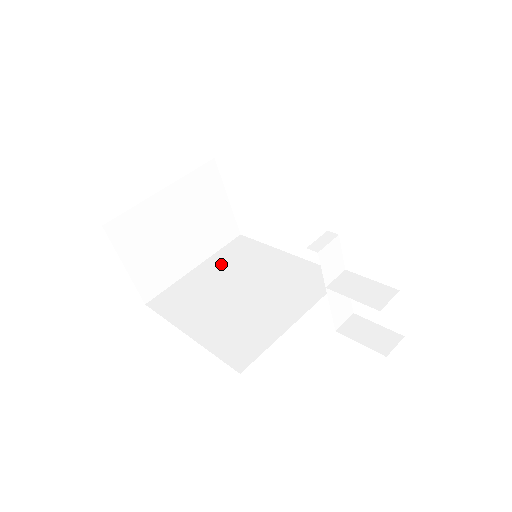
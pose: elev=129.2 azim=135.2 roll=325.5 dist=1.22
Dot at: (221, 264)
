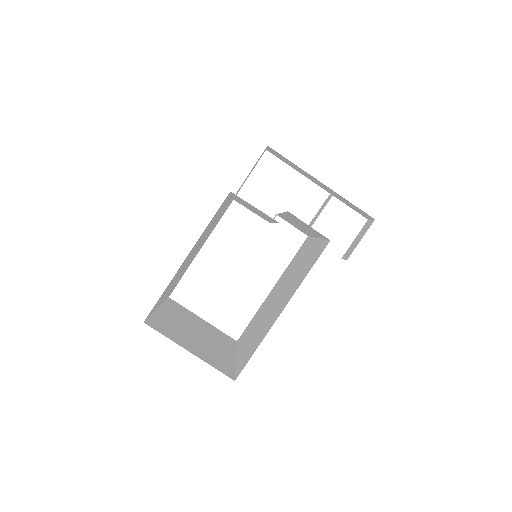
Dot at: (248, 335)
